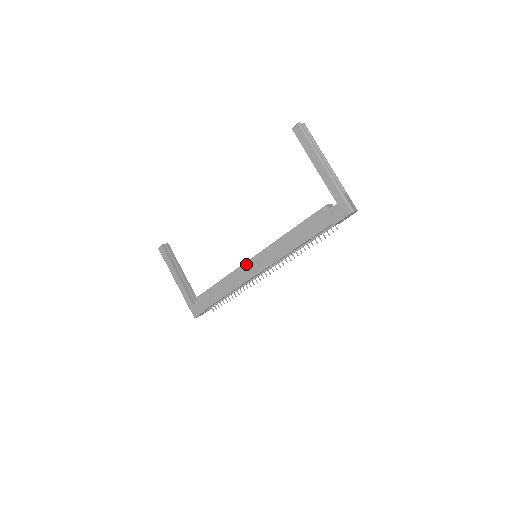
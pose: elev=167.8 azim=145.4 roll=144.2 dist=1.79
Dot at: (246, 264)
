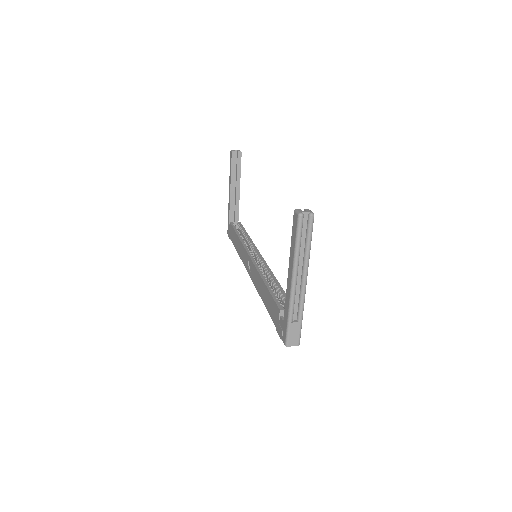
Dot at: (246, 253)
